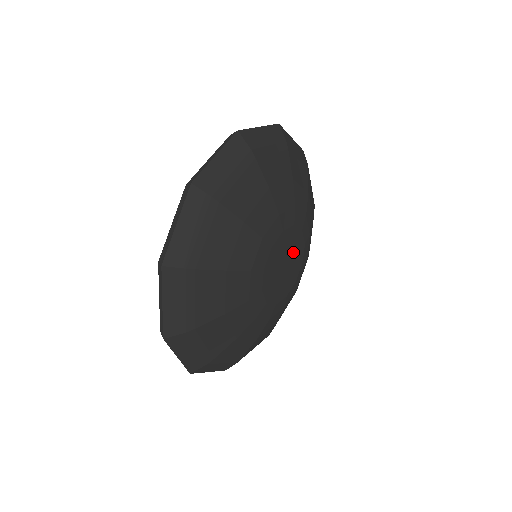
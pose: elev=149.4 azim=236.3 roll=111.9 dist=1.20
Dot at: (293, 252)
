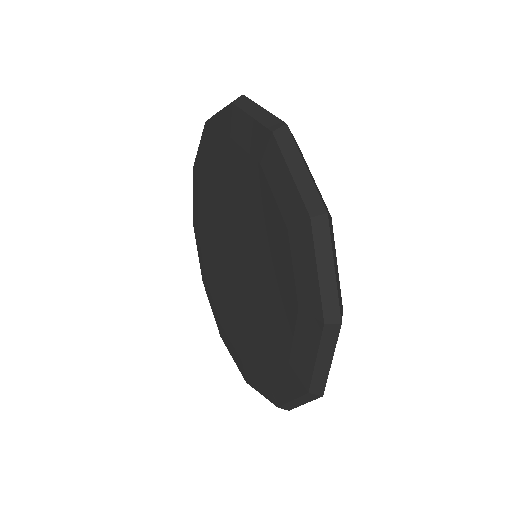
Dot at: occluded
